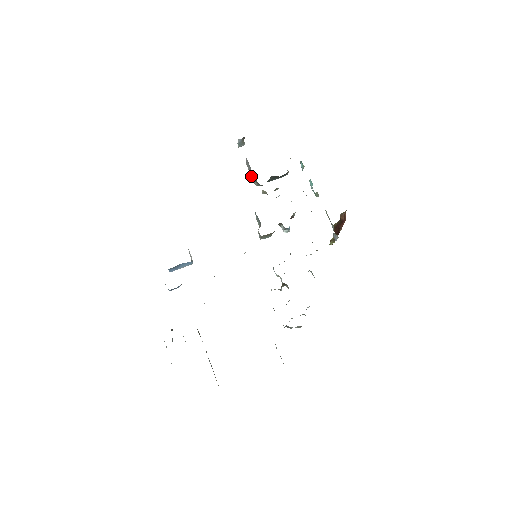
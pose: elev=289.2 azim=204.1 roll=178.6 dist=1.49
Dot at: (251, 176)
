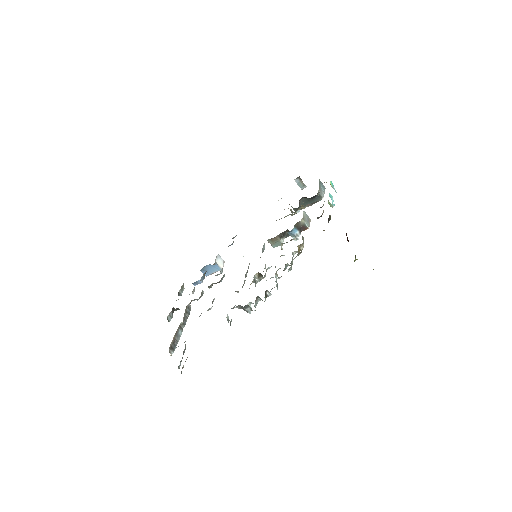
Dot at: occluded
